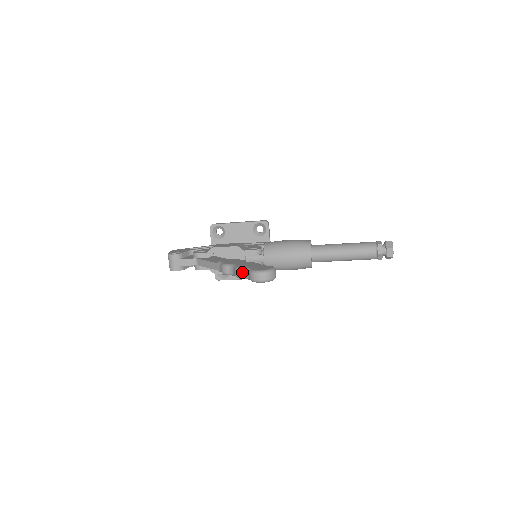
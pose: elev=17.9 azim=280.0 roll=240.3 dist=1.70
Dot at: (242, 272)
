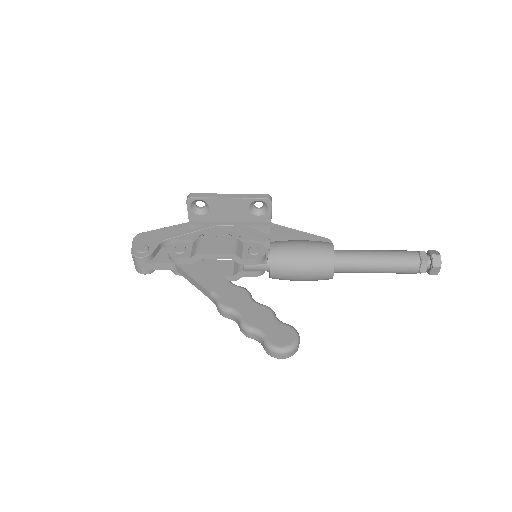
Dot at: (252, 334)
